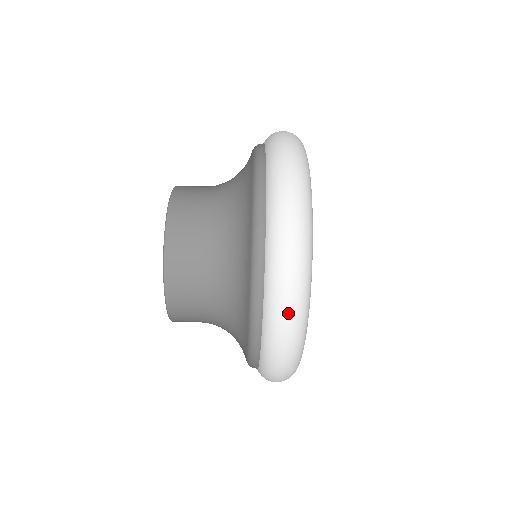
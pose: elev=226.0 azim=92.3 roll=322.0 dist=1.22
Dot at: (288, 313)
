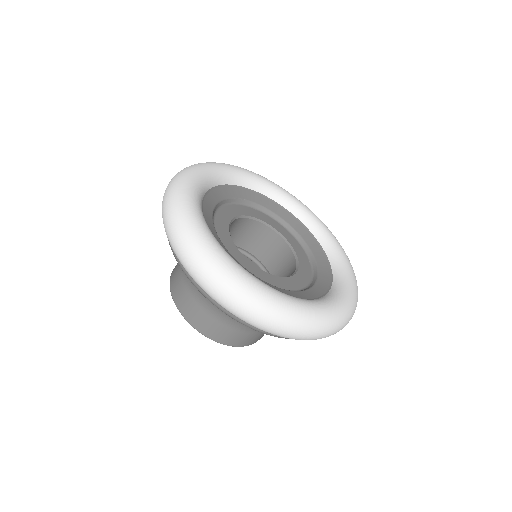
Dot at: (290, 332)
